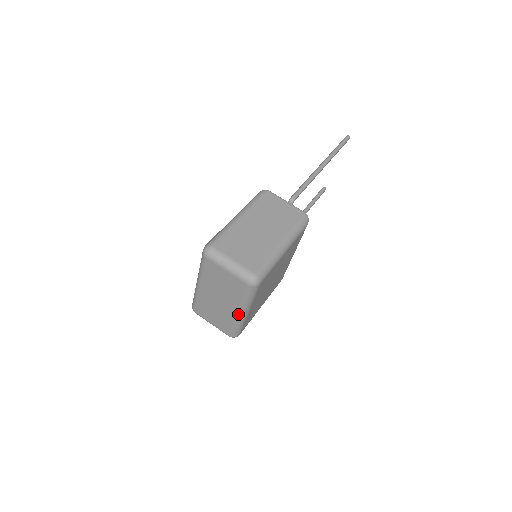
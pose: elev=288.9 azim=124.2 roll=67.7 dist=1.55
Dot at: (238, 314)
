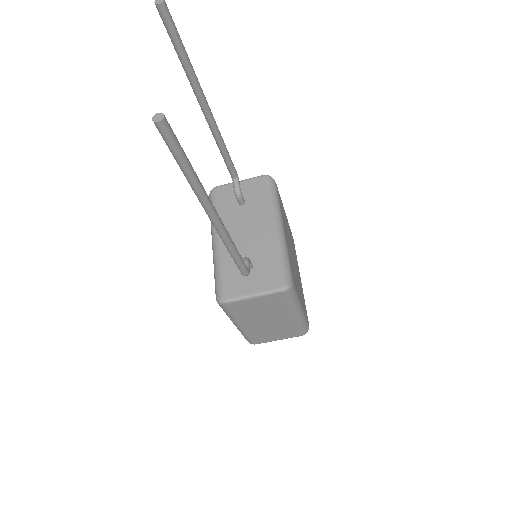
Dot at: occluded
